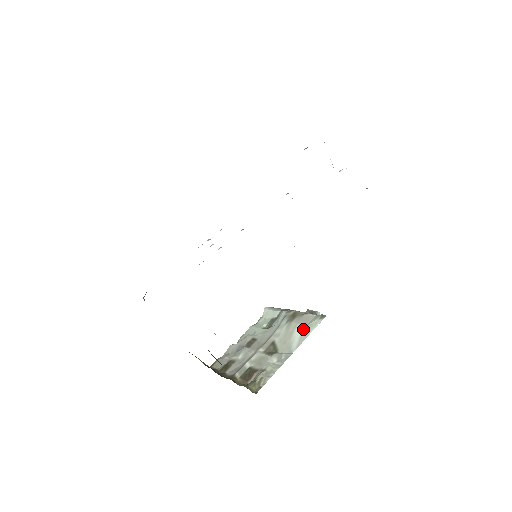
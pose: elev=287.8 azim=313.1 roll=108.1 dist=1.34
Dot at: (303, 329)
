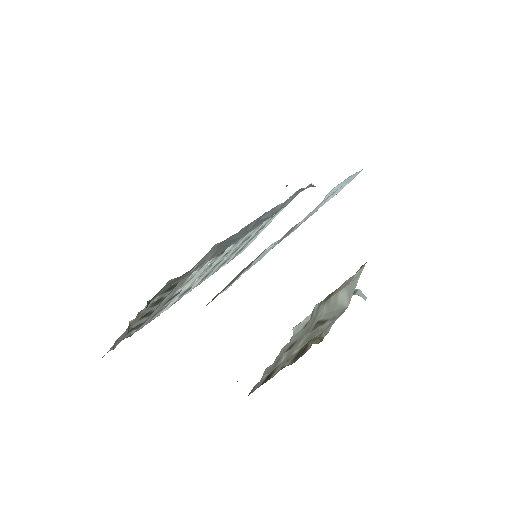
Dot at: (347, 288)
